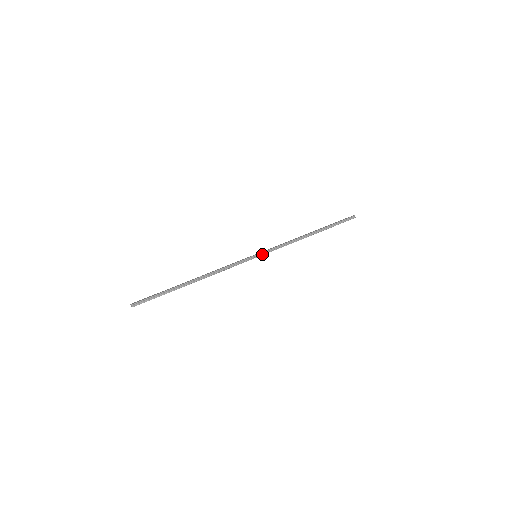
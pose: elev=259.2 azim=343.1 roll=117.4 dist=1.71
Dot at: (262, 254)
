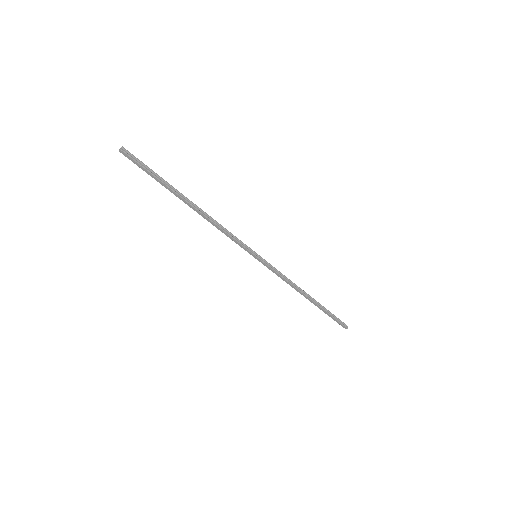
Dot at: (262, 260)
